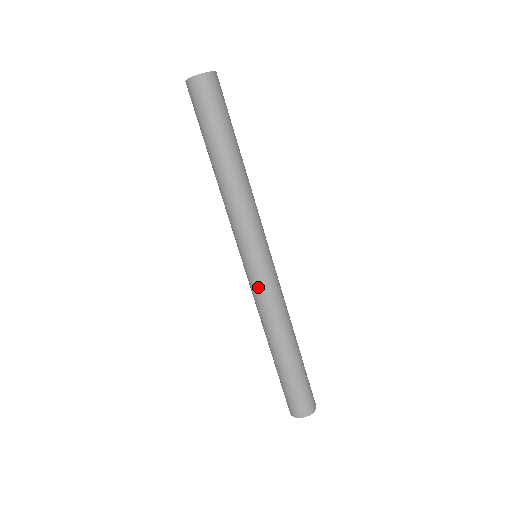
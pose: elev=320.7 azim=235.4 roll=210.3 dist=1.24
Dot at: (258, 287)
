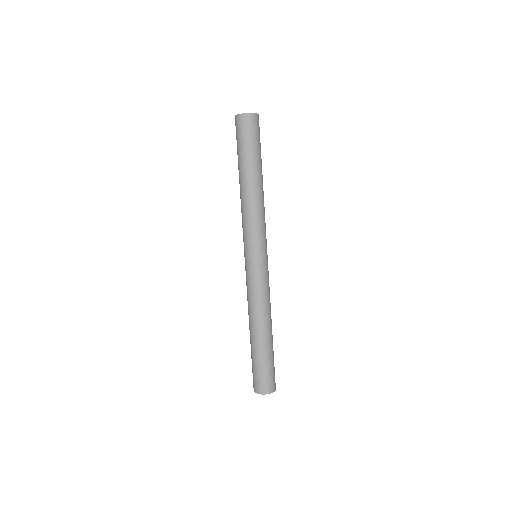
Dot at: (251, 279)
